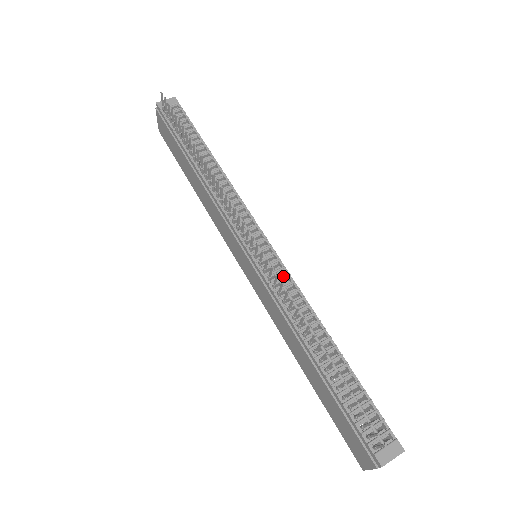
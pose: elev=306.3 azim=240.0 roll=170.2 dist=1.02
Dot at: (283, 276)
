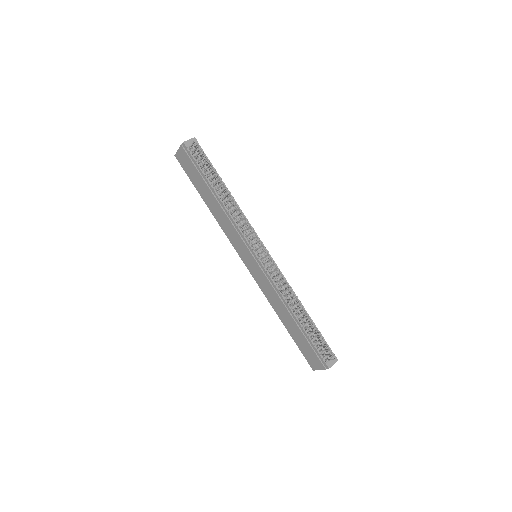
Dot at: (277, 271)
